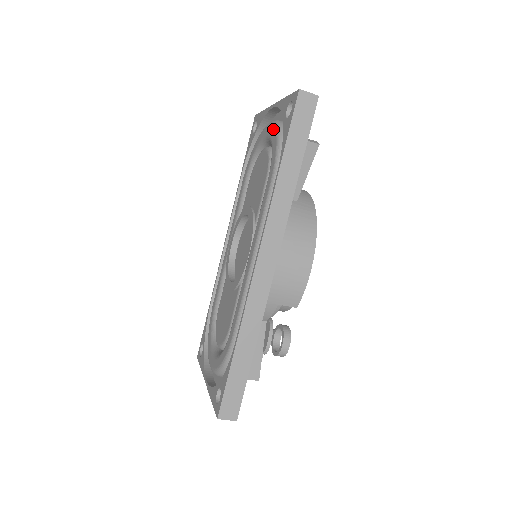
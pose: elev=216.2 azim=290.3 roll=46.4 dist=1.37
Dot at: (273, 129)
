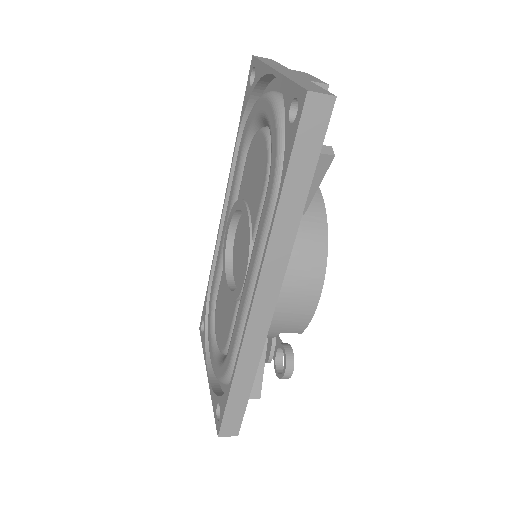
Dot at: (273, 117)
